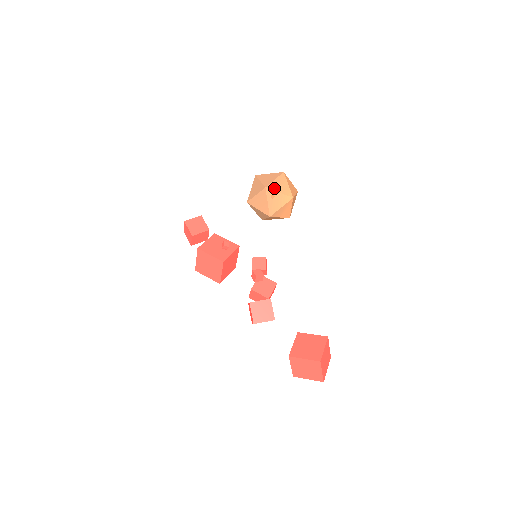
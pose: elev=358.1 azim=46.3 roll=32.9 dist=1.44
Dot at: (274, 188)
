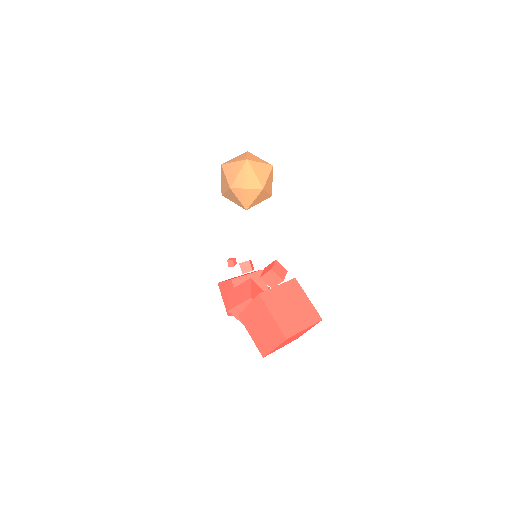
Dot at: (230, 162)
